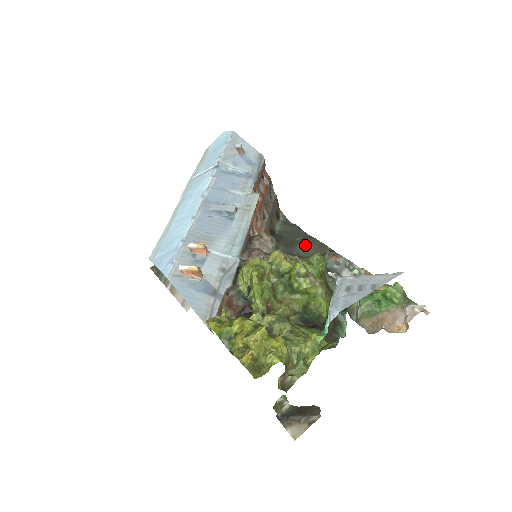
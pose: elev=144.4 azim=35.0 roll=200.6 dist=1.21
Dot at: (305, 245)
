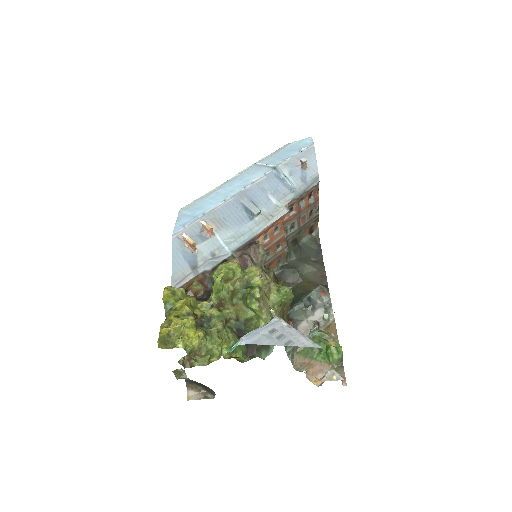
Dot at: (312, 268)
